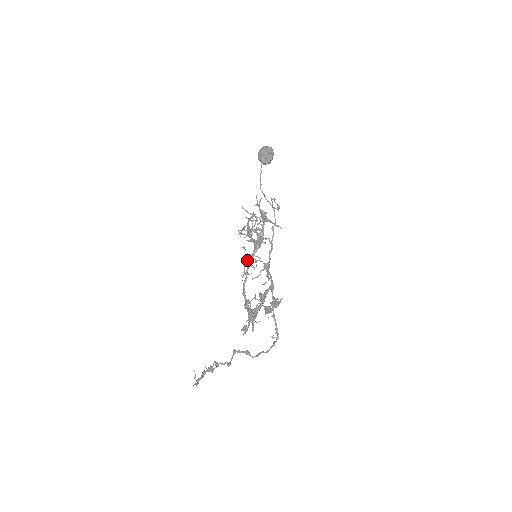
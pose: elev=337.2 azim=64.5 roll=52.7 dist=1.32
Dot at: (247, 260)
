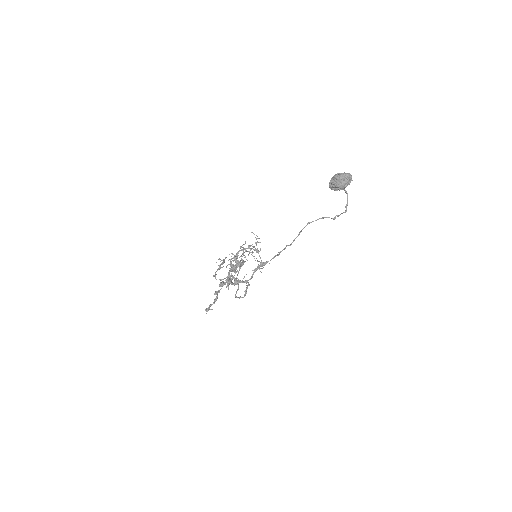
Dot at: occluded
